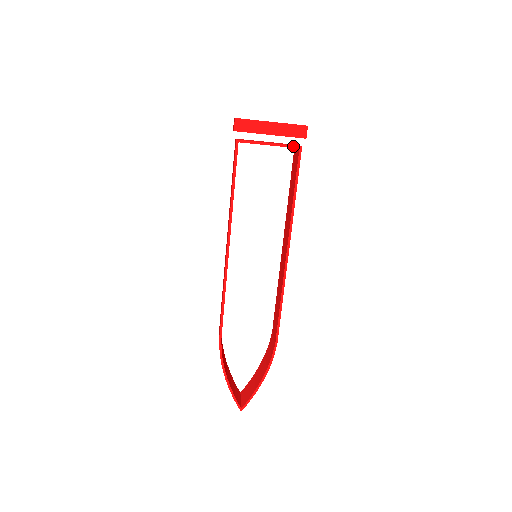
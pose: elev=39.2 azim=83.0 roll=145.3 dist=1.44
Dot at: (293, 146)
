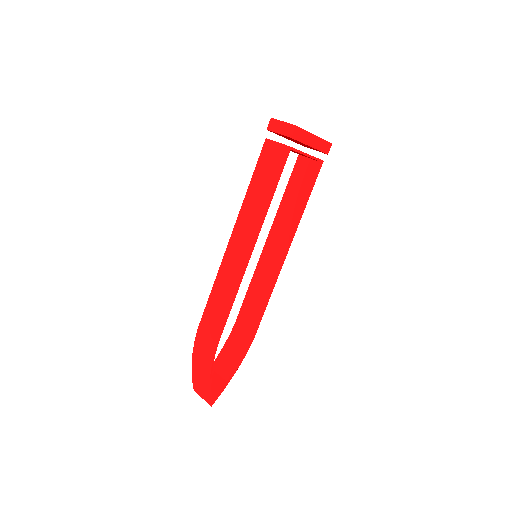
Dot at: (319, 160)
